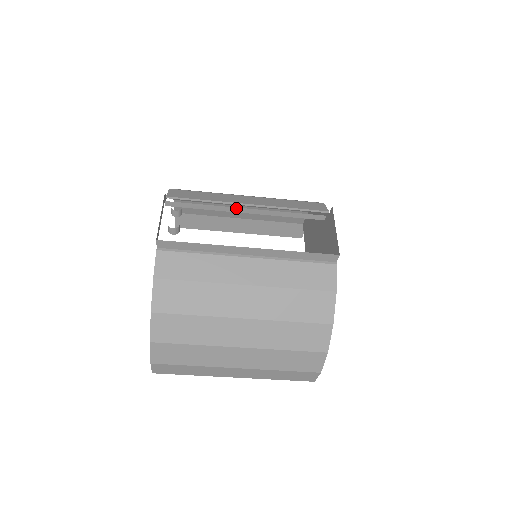
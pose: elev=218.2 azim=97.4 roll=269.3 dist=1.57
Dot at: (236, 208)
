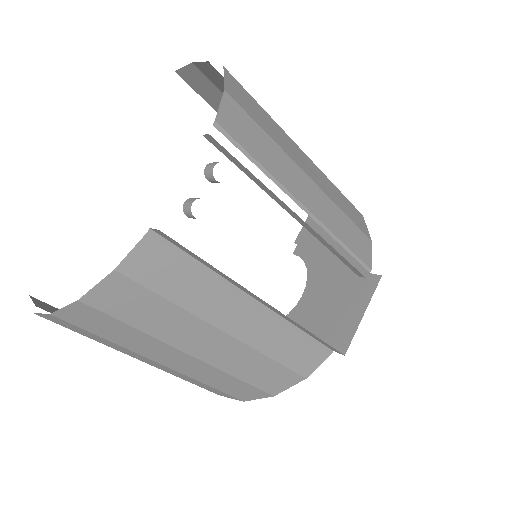
Dot at: (289, 208)
